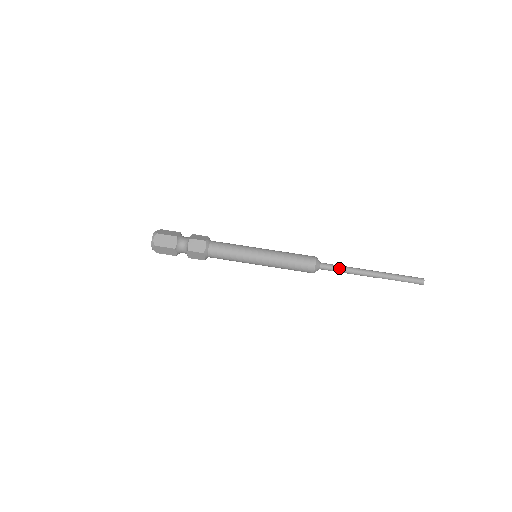
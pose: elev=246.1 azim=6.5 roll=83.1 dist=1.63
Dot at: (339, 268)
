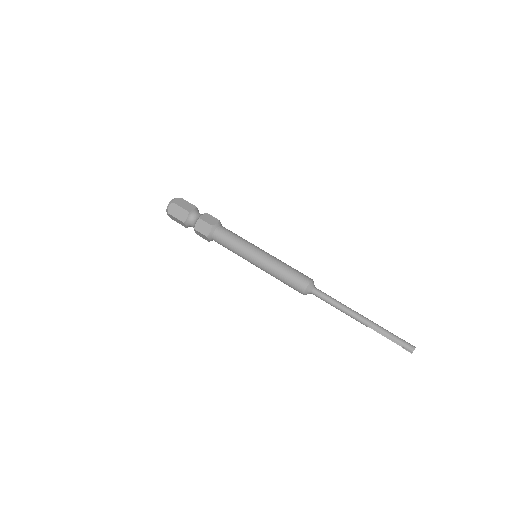
Dot at: (332, 298)
